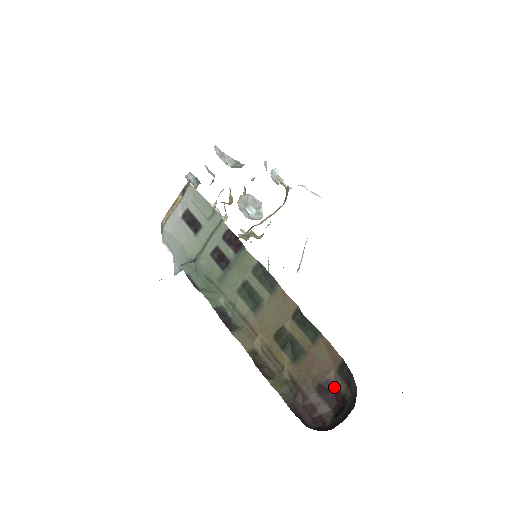
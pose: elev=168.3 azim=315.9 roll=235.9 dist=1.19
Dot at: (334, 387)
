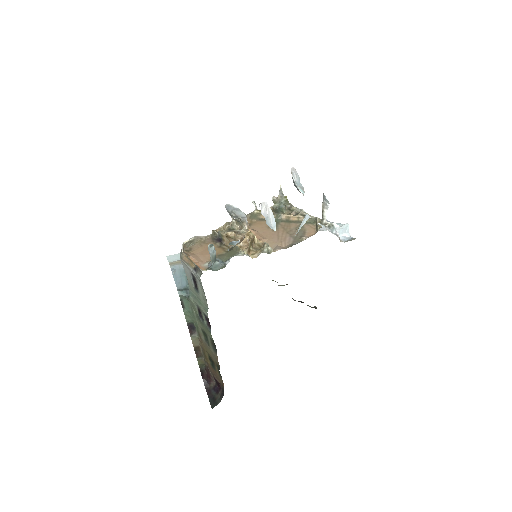
Dot at: (219, 384)
